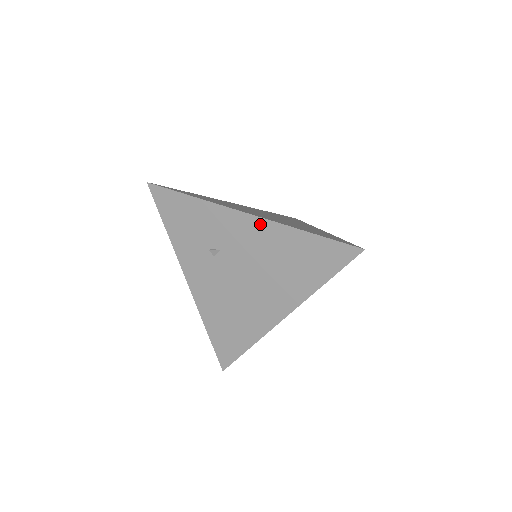
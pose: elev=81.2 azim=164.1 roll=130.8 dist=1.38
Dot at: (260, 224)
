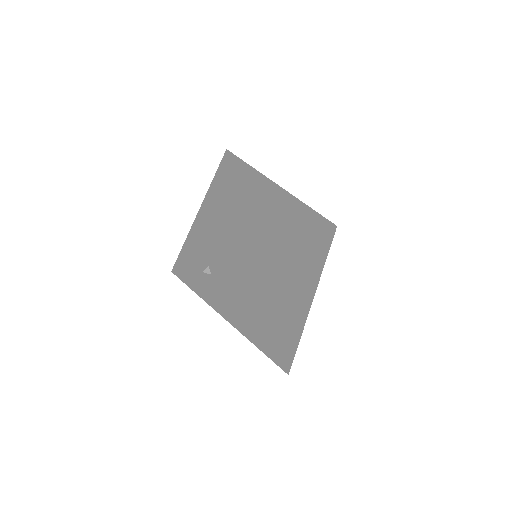
Dot at: (200, 218)
